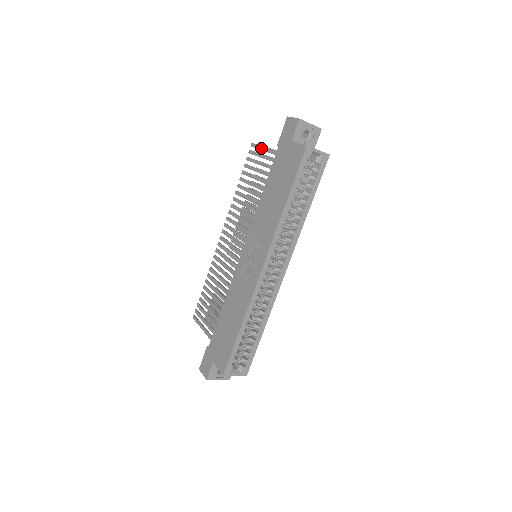
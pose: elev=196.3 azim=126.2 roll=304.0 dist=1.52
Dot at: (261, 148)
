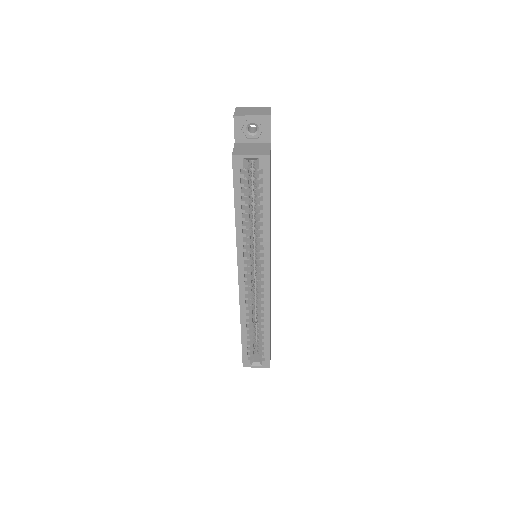
Dot at: occluded
